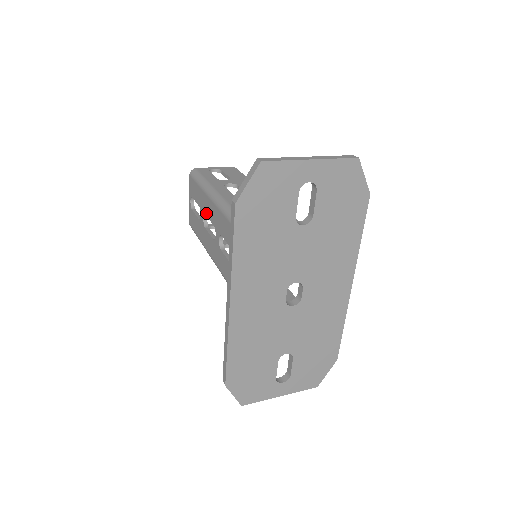
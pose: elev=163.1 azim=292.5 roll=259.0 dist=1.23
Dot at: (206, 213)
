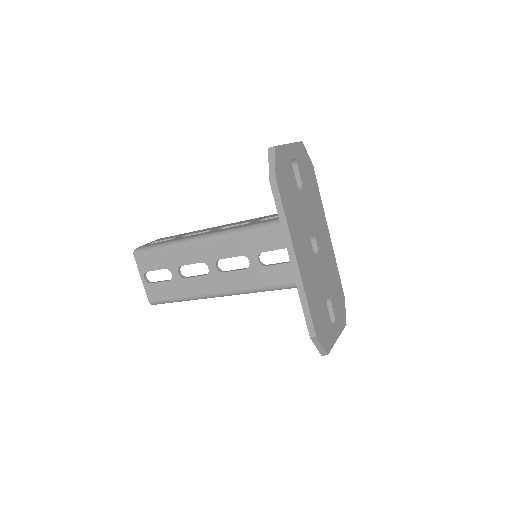
Dot at: (183, 263)
